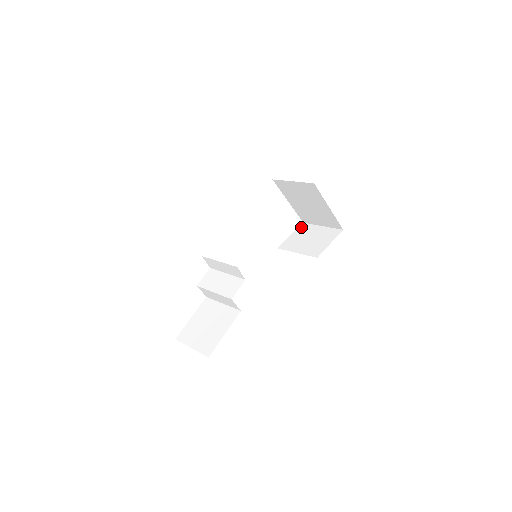
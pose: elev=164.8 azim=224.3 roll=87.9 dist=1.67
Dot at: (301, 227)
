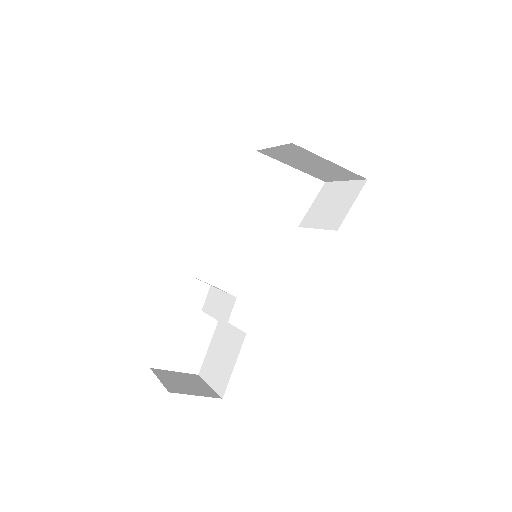
Dot at: (322, 189)
